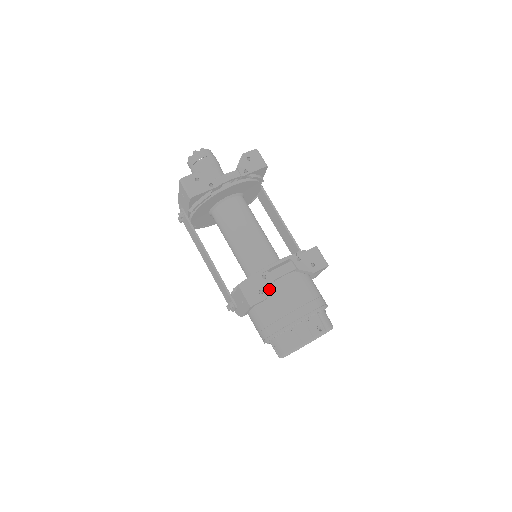
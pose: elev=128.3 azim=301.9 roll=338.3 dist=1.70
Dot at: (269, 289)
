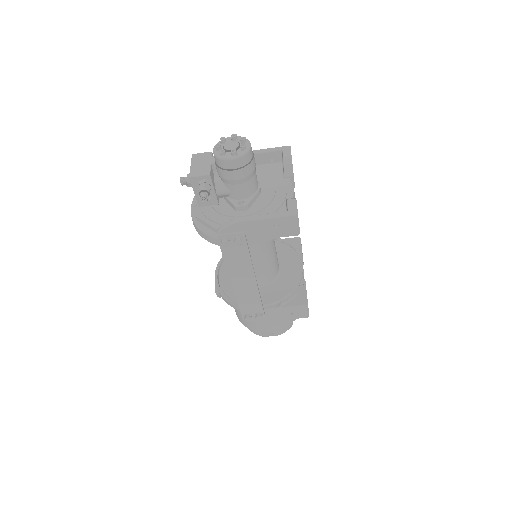
Dot at: occluded
